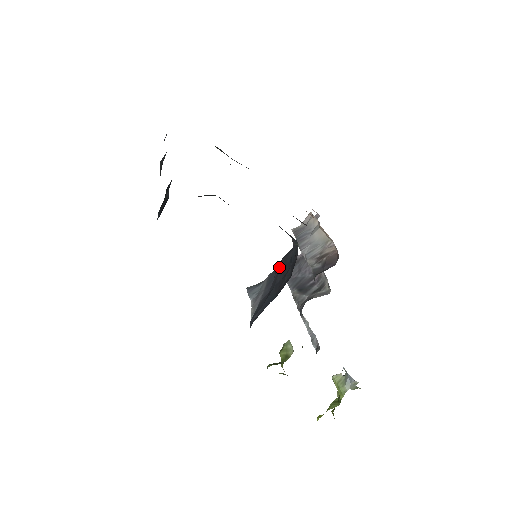
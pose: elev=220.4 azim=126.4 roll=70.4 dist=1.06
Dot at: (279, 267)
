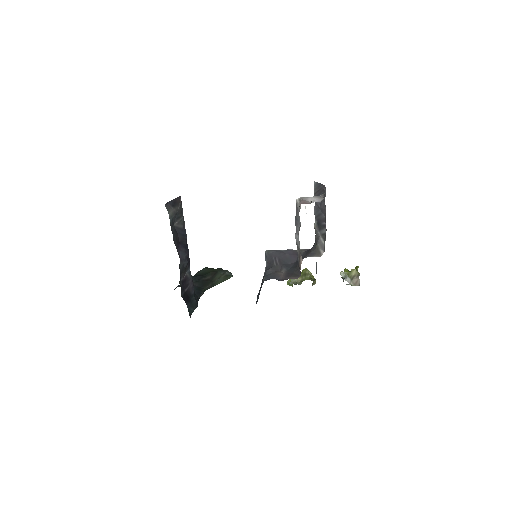
Dot at: occluded
